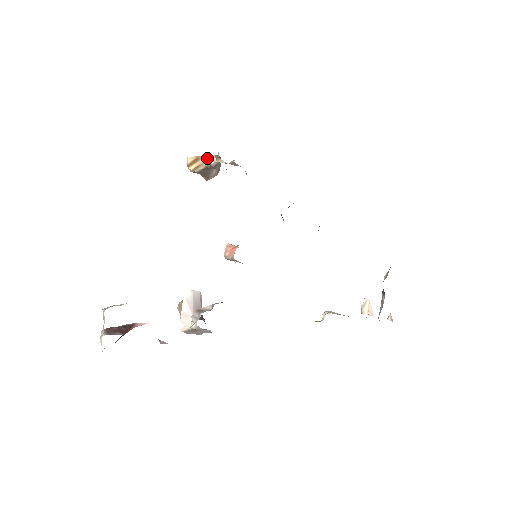
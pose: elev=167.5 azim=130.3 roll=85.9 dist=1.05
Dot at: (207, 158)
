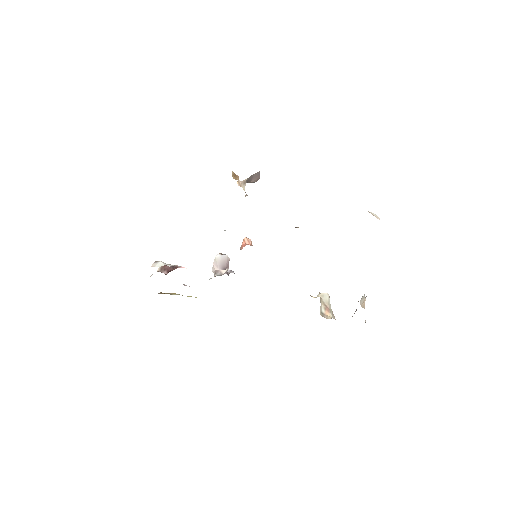
Dot at: occluded
